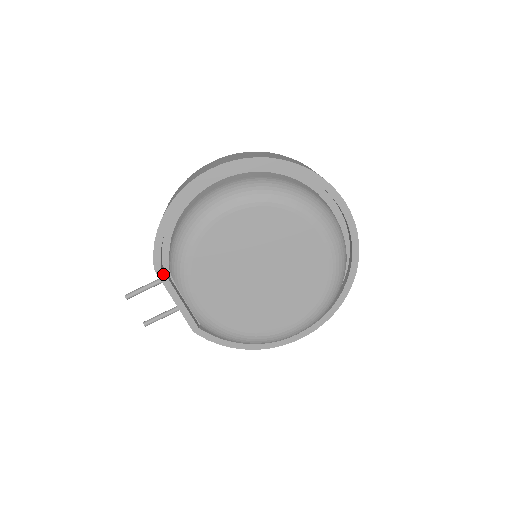
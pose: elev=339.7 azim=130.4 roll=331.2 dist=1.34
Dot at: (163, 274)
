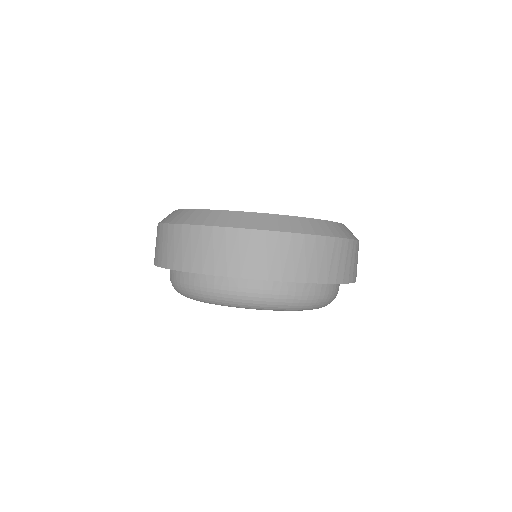
Dot at: occluded
